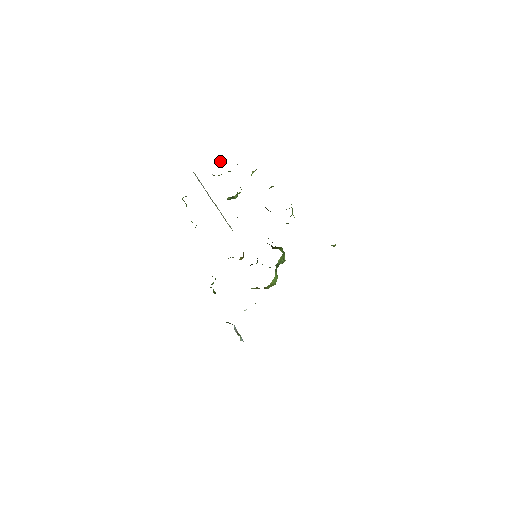
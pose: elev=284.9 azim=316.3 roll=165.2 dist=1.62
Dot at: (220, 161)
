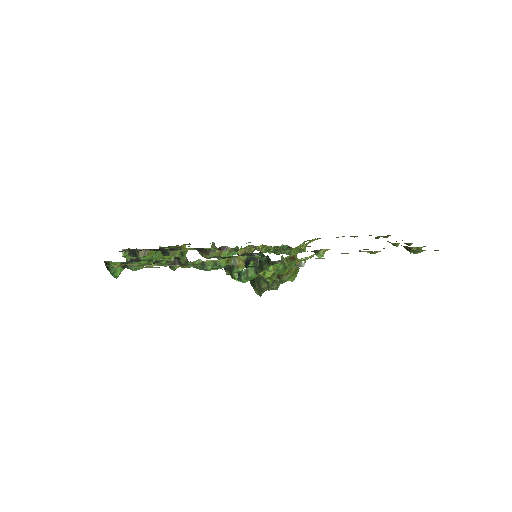
Dot at: occluded
